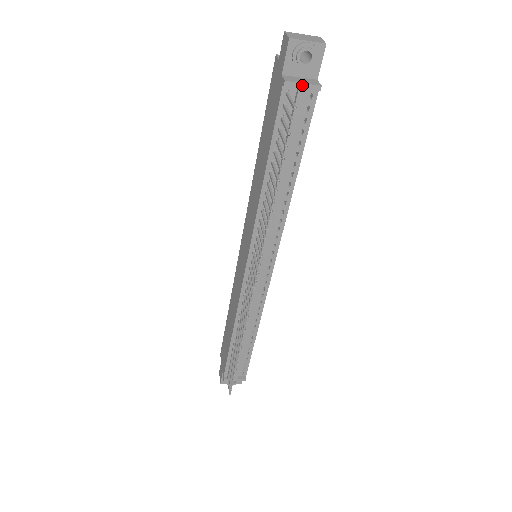
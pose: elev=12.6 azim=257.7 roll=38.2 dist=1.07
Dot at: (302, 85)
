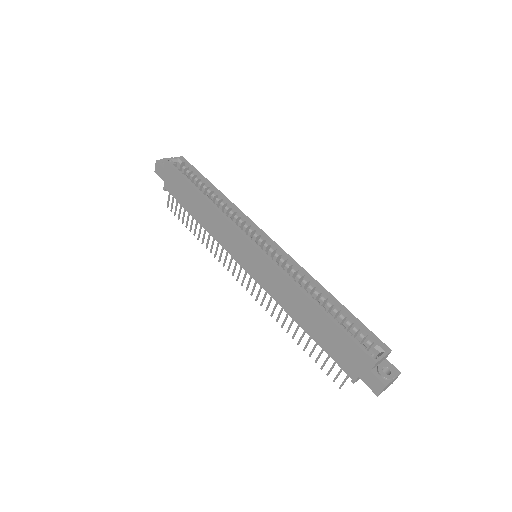
Dot at: occluded
